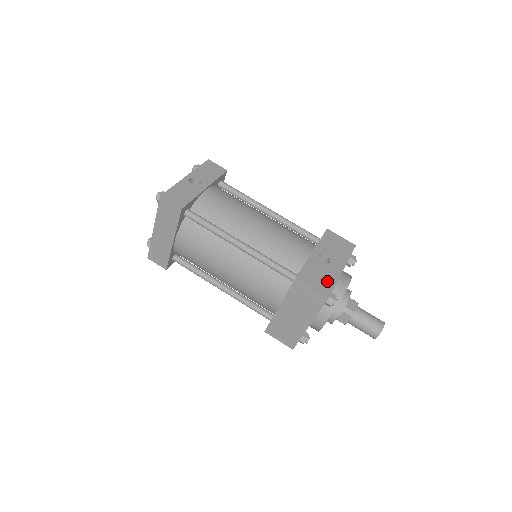
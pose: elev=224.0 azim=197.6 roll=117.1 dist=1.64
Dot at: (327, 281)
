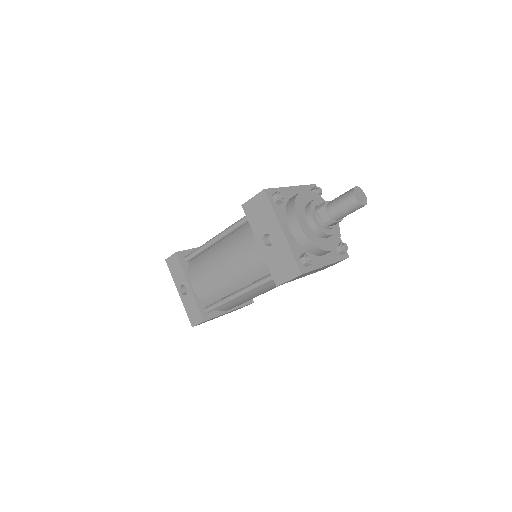
Dot at: (288, 260)
